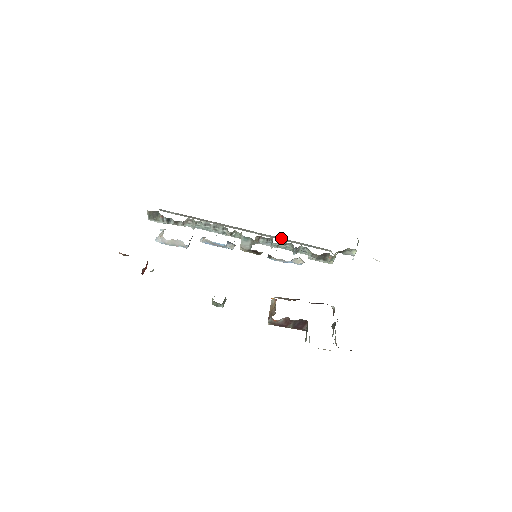
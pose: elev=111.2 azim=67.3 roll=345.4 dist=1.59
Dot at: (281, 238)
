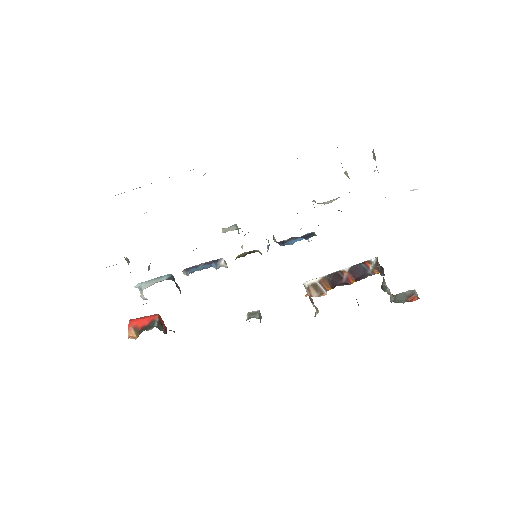
Dot at: occluded
